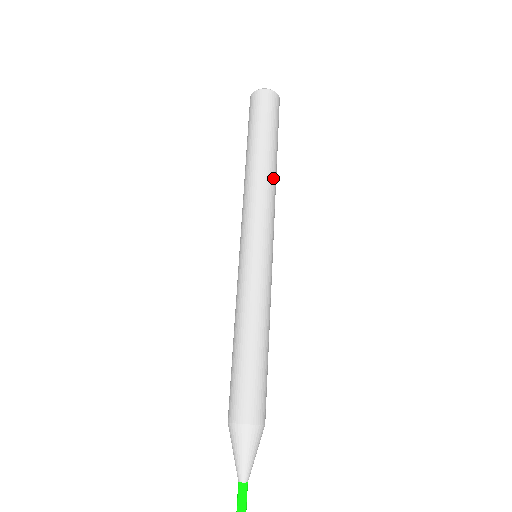
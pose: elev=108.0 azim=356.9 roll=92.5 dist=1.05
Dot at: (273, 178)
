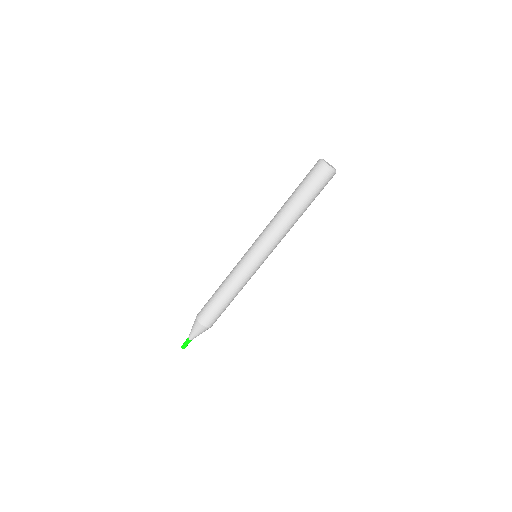
Dot at: occluded
